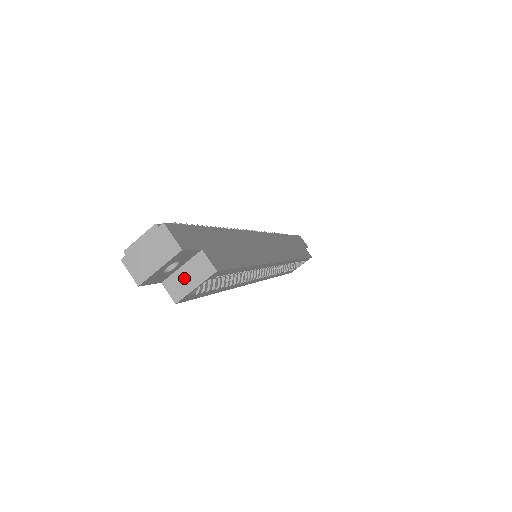
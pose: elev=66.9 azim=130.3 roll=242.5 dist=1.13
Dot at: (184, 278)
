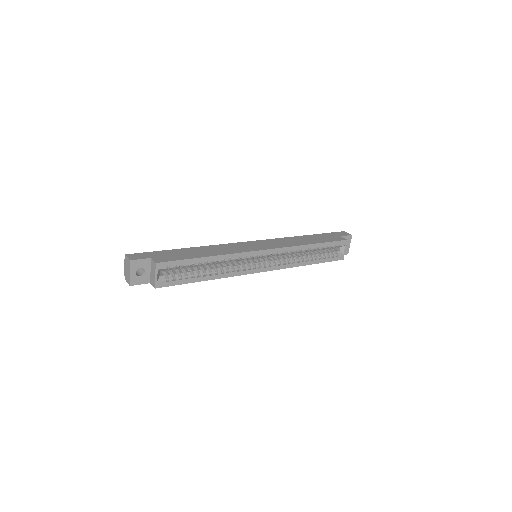
Dot at: (152, 275)
